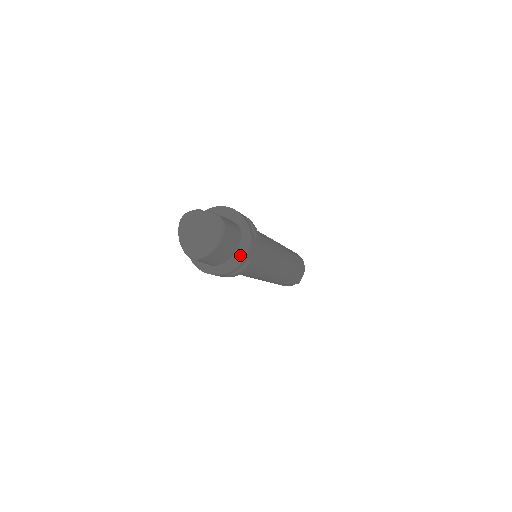
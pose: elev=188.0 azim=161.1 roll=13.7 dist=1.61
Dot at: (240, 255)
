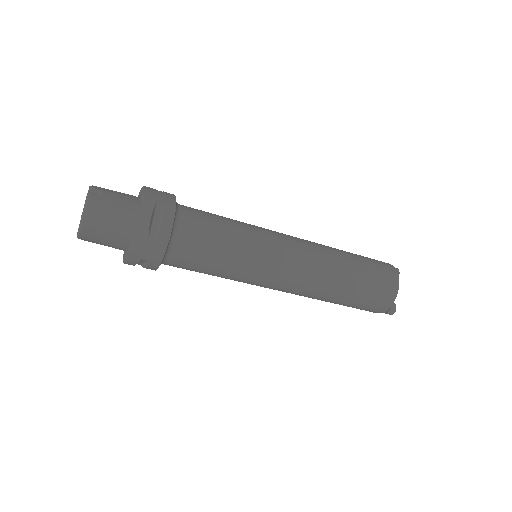
Dot at: (128, 251)
